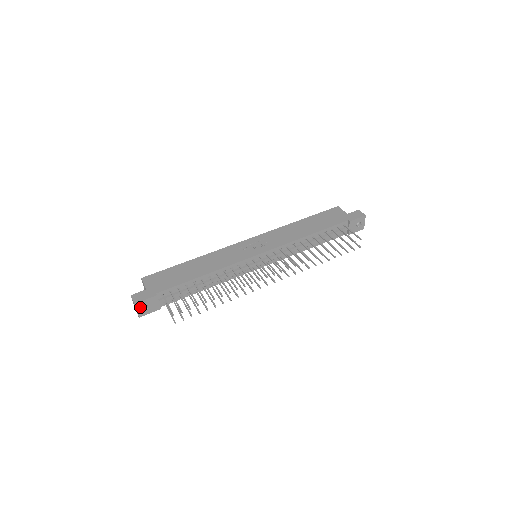
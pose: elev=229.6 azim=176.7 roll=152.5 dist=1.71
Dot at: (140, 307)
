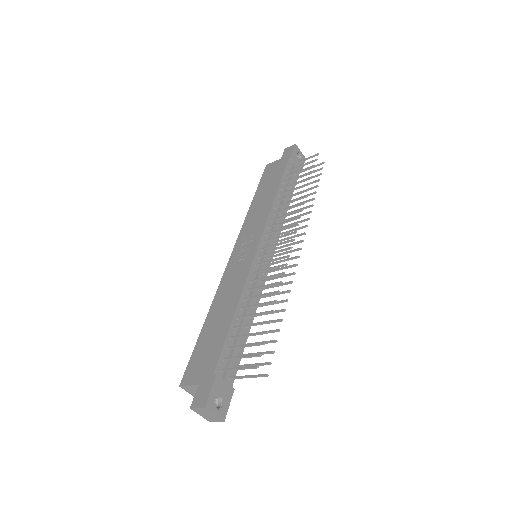
Dot at: (213, 407)
